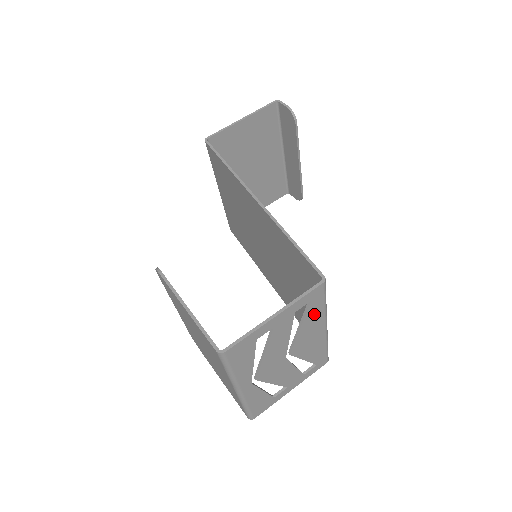
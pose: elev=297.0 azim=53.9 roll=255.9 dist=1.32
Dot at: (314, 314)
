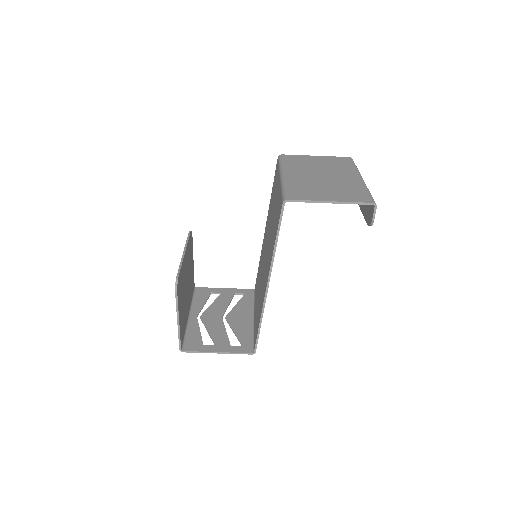
Dot at: (245, 336)
